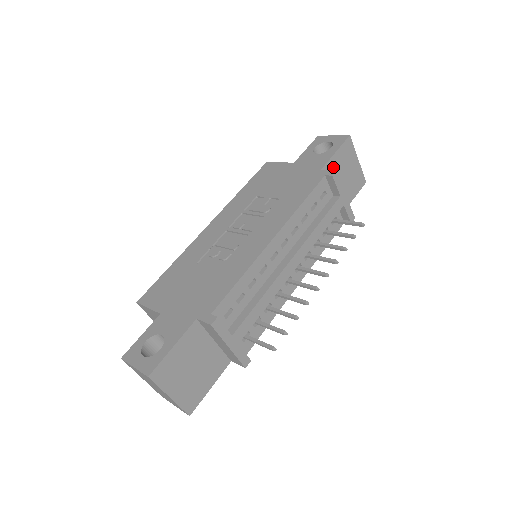
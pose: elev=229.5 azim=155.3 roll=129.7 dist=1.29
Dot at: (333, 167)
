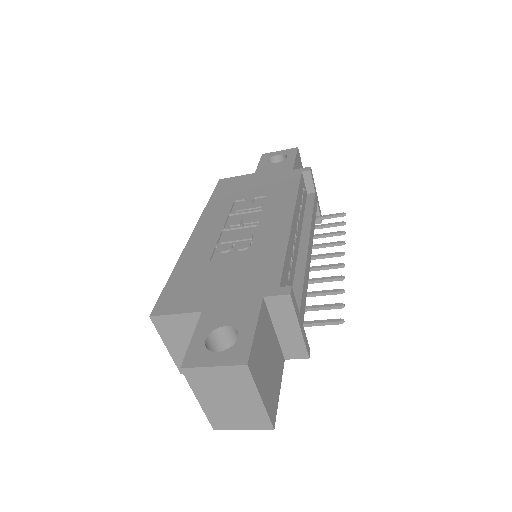
Dot at: occluded
